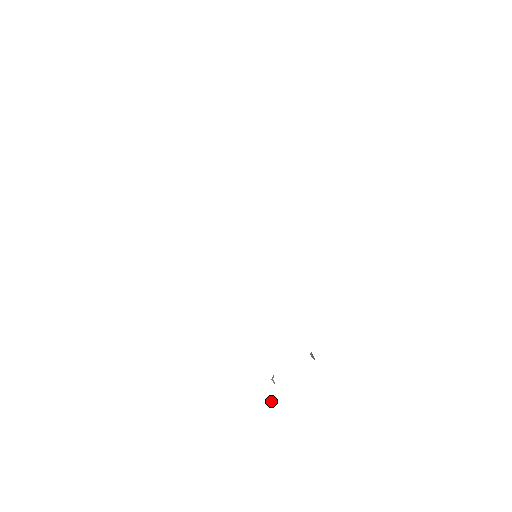
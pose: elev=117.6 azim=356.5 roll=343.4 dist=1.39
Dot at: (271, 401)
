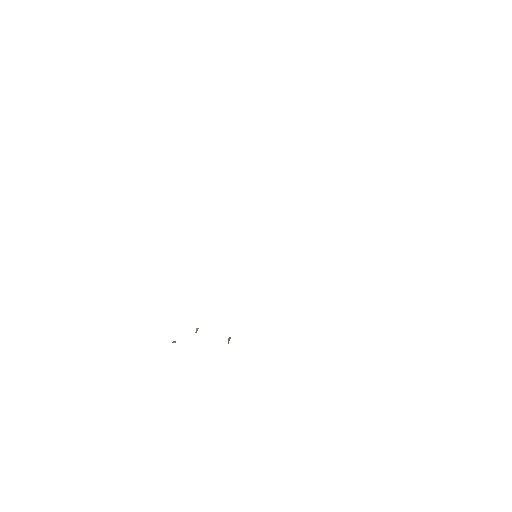
Dot at: (172, 342)
